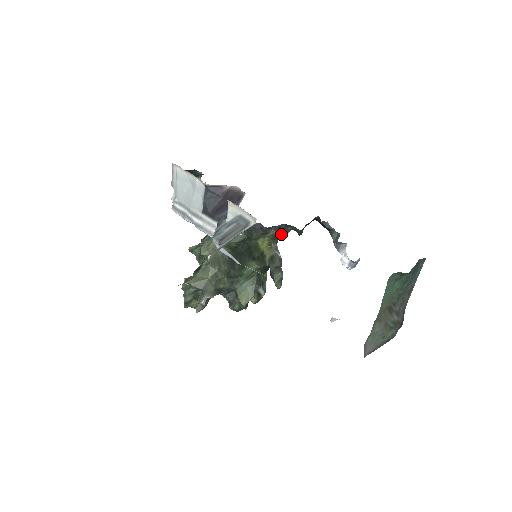
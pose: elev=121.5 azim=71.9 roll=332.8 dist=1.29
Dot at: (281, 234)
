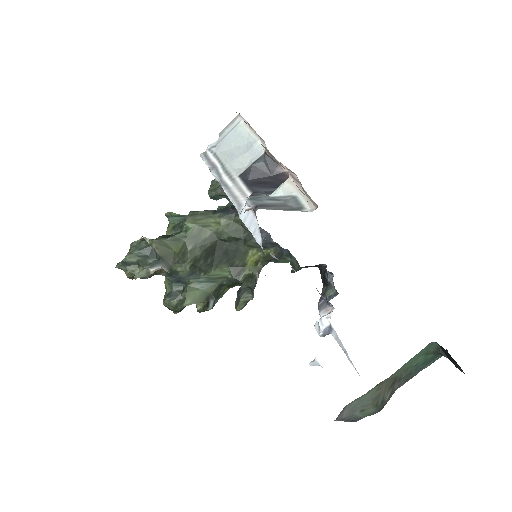
Dot at: (276, 259)
